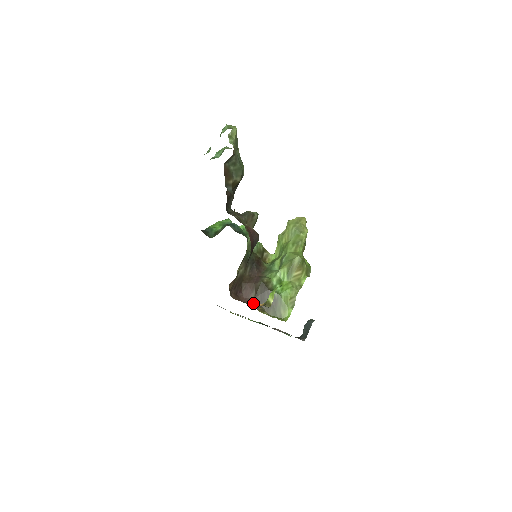
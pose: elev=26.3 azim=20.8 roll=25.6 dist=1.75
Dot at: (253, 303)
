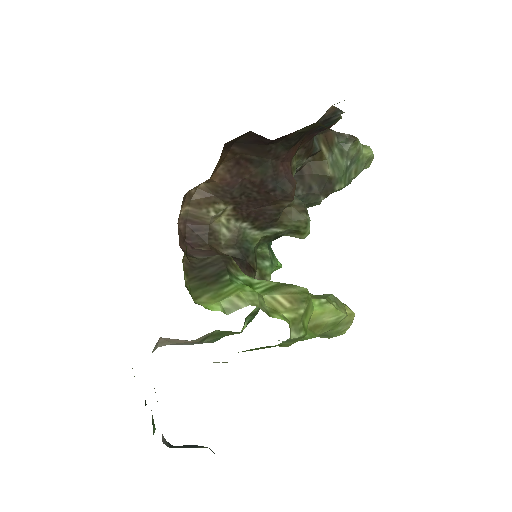
Dot at: (189, 258)
